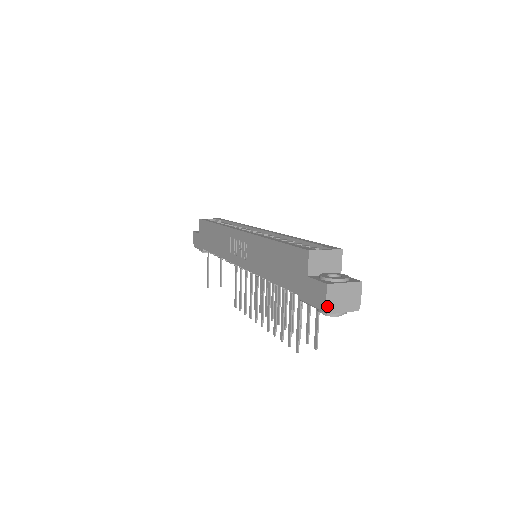
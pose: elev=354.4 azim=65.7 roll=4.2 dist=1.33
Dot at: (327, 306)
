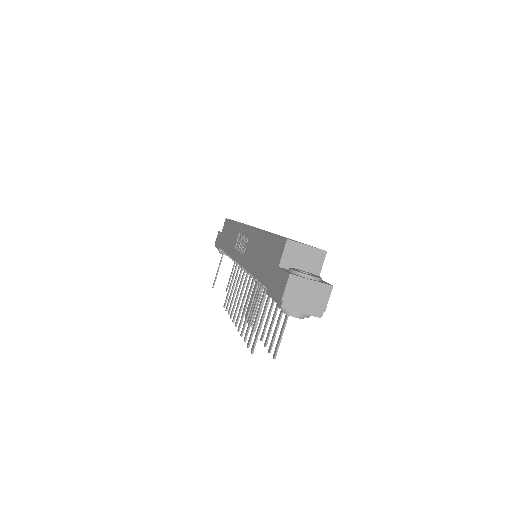
Dot at: (284, 299)
